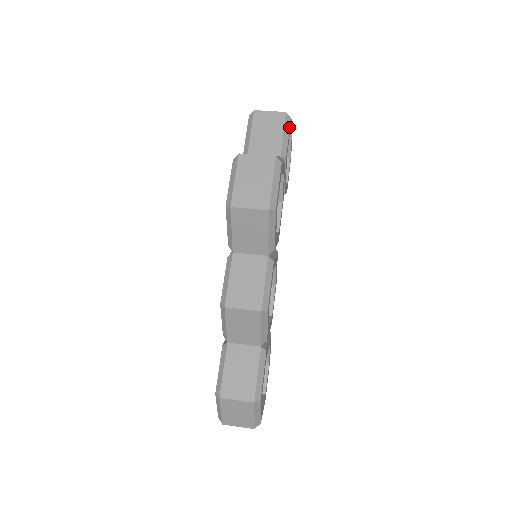
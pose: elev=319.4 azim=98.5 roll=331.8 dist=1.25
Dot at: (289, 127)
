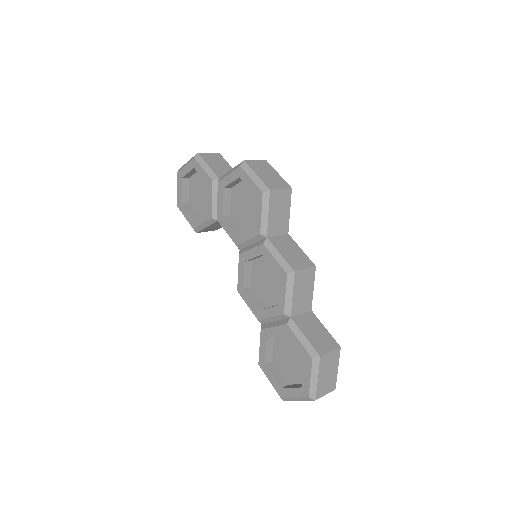
Dot at: occluded
